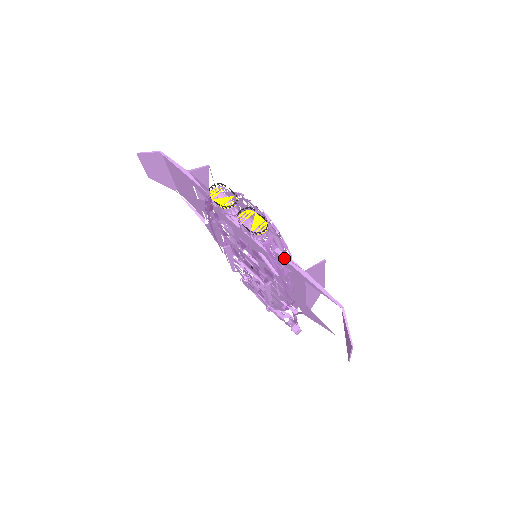
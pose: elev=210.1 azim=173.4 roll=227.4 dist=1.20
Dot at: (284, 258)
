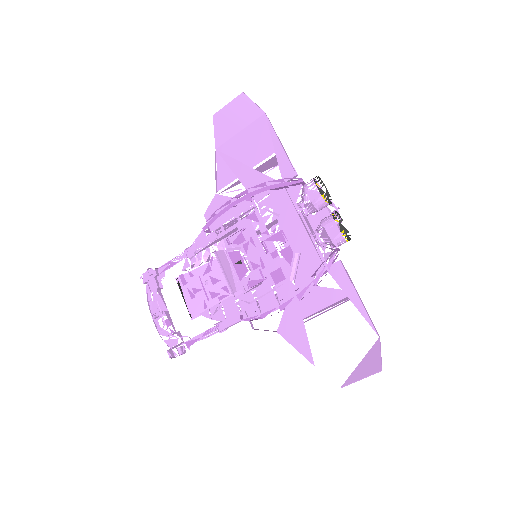
Dot at: (346, 271)
